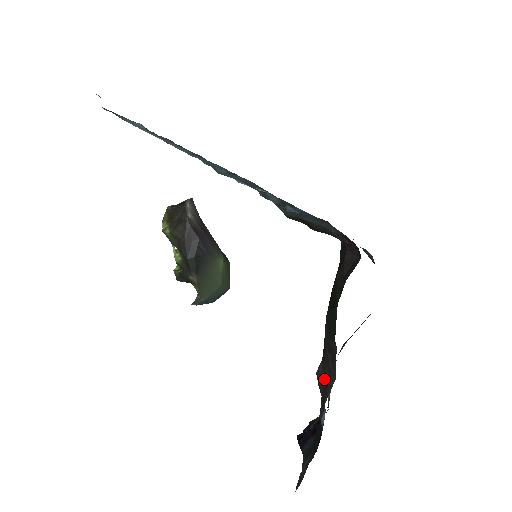
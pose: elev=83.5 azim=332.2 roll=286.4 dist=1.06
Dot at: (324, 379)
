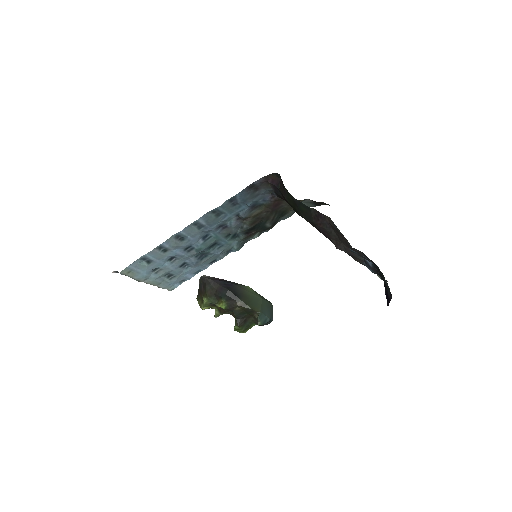
Dot at: (337, 238)
